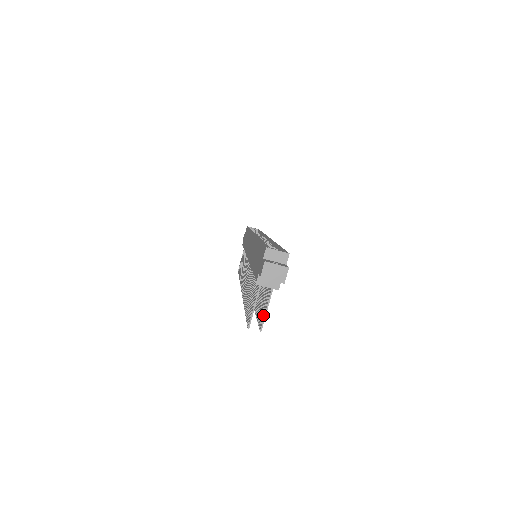
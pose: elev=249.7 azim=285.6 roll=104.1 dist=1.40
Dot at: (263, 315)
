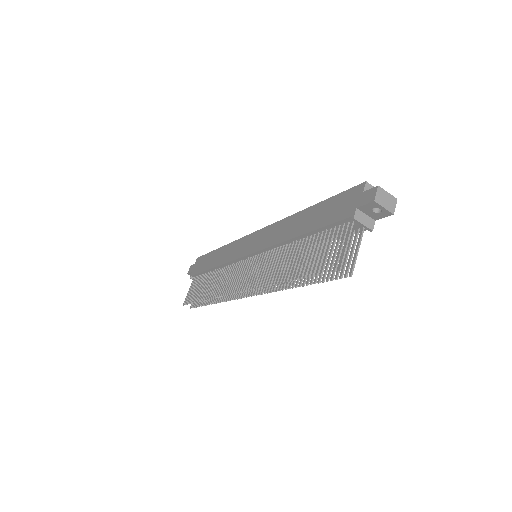
Dot at: (350, 260)
